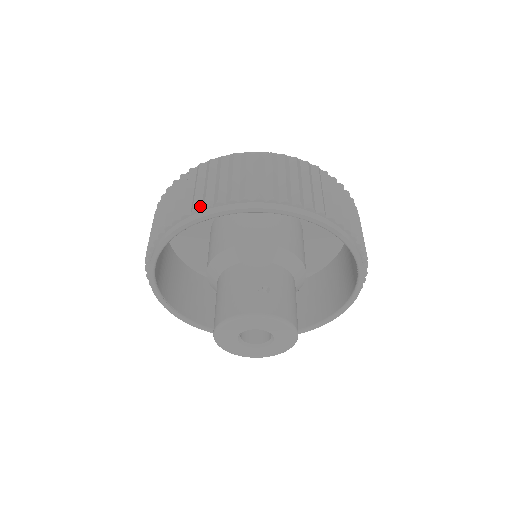
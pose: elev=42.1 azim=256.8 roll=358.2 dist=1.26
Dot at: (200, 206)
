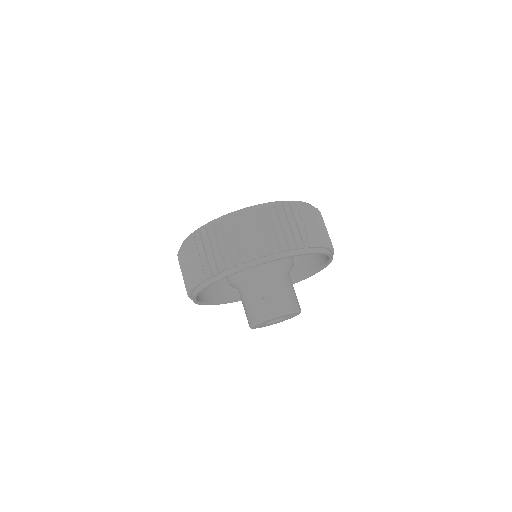
Dot at: (199, 280)
